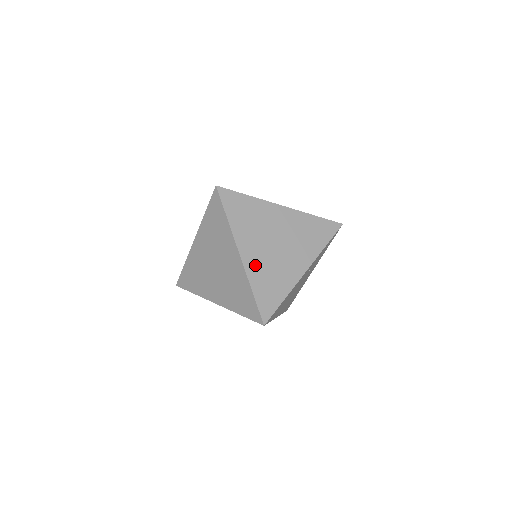
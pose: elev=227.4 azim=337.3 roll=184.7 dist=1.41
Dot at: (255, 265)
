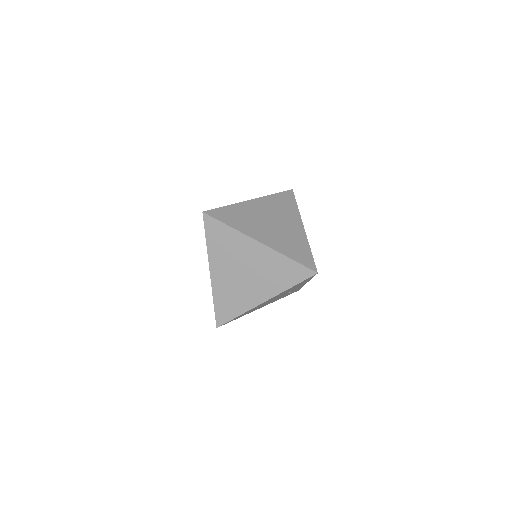
Dot at: occluded
